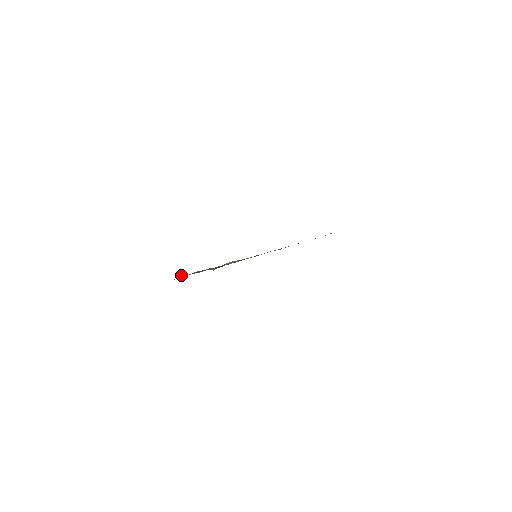
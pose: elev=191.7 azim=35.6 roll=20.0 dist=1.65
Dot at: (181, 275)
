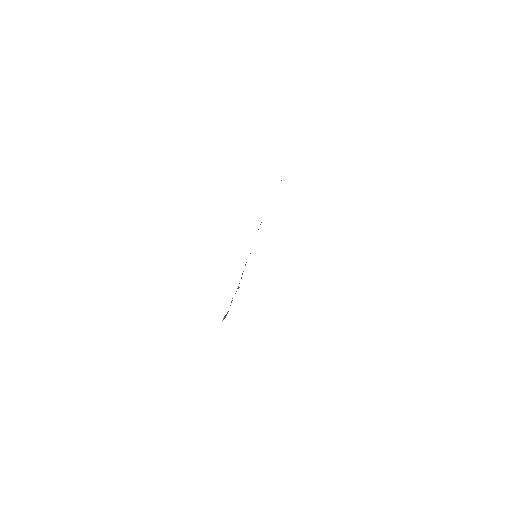
Dot at: (224, 317)
